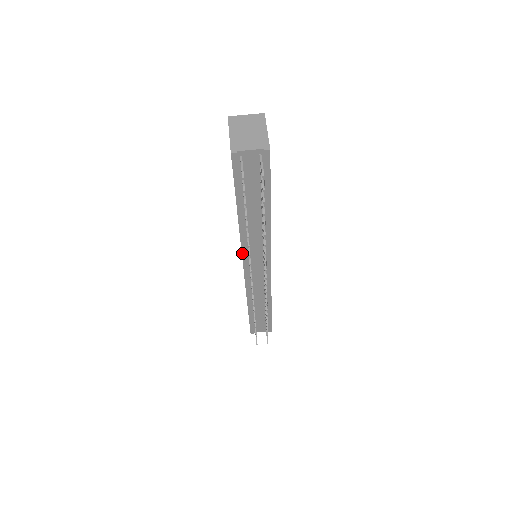
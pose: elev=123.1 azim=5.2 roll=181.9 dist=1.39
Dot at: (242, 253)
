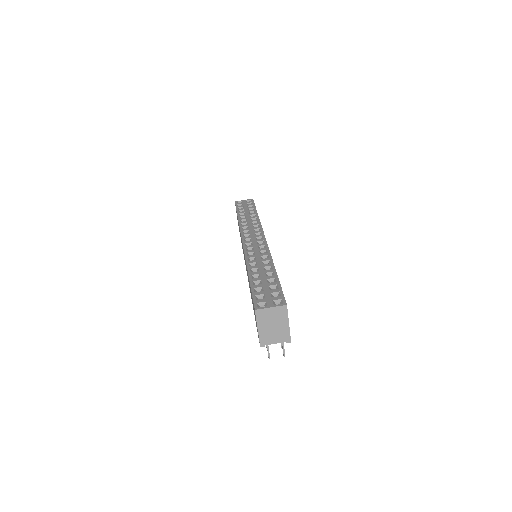
Dot at: occluded
